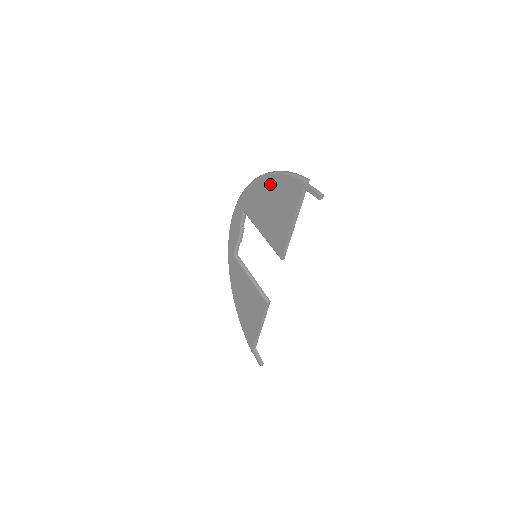
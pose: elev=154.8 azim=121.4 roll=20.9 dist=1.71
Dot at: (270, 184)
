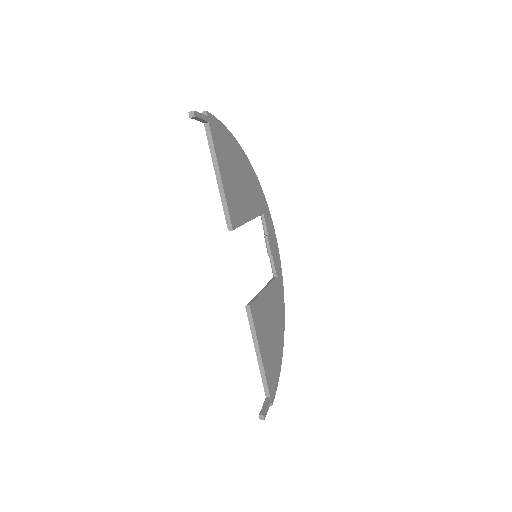
Dot at: occluded
